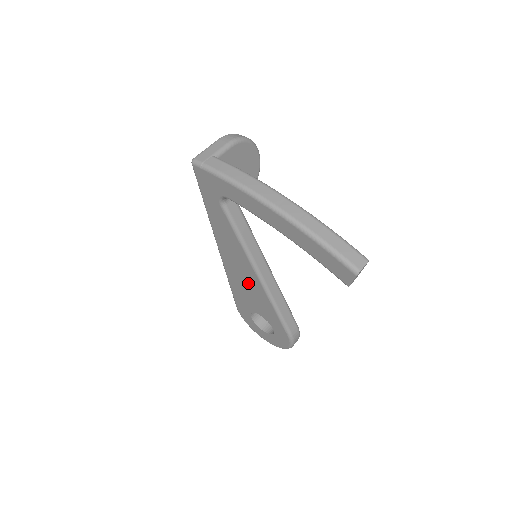
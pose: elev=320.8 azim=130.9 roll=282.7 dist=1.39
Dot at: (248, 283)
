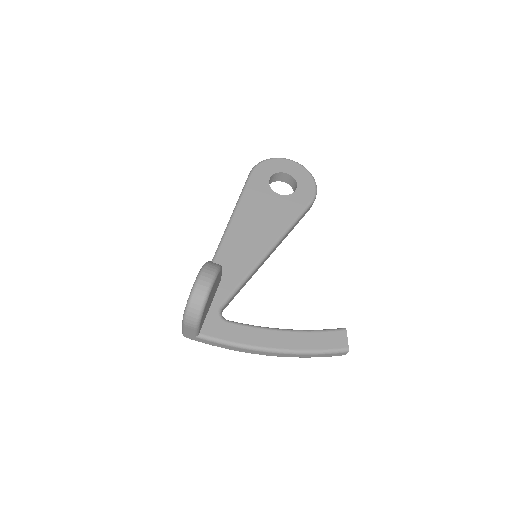
Dot at: occluded
